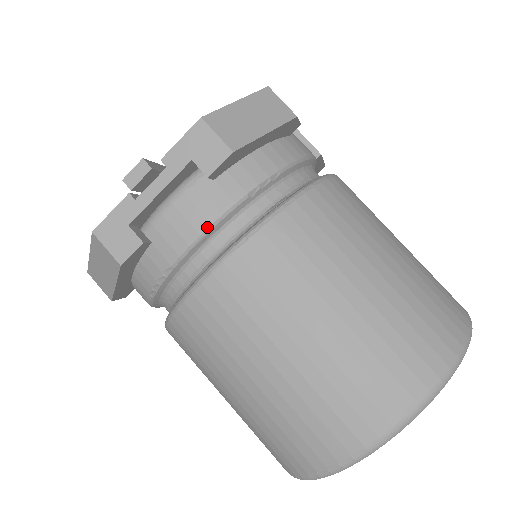
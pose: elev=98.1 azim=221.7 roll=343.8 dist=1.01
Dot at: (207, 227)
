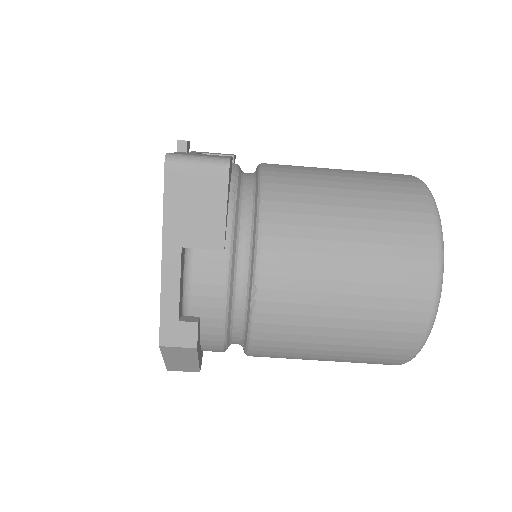
Dot at: occluded
